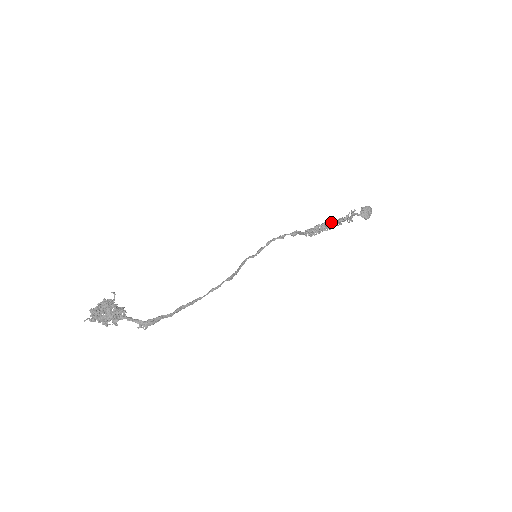
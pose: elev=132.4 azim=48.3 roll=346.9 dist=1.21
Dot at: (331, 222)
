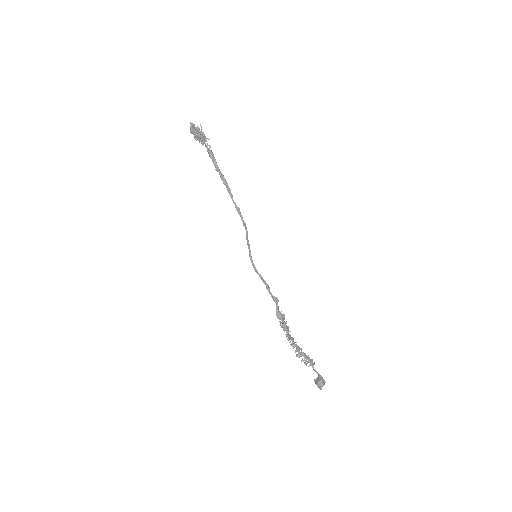
Dot at: (295, 345)
